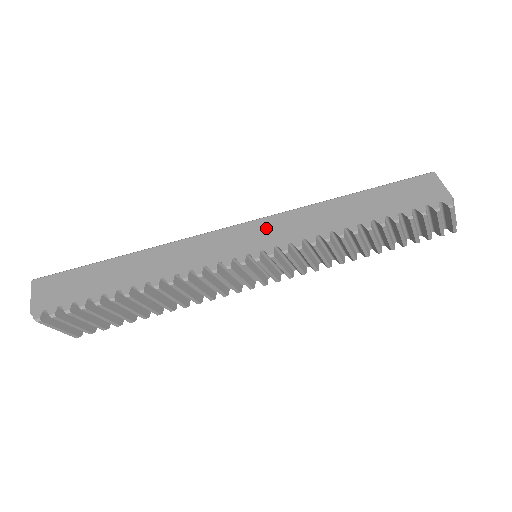
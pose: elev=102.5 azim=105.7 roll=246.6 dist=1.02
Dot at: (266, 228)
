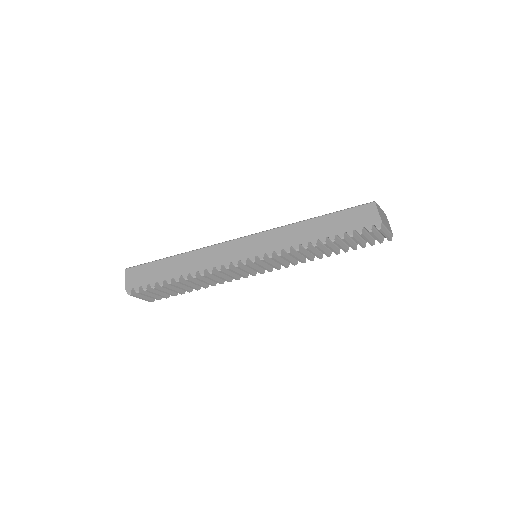
Dot at: (261, 240)
